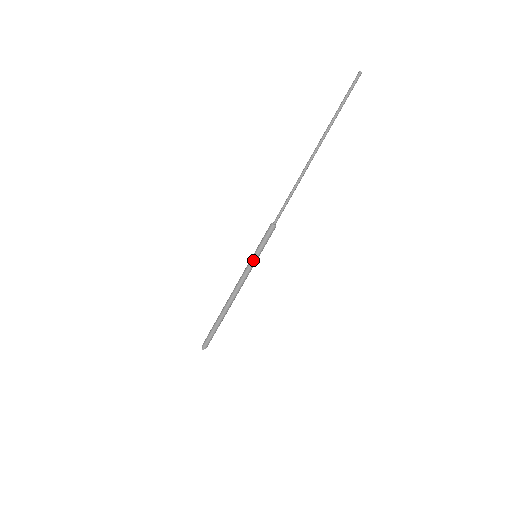
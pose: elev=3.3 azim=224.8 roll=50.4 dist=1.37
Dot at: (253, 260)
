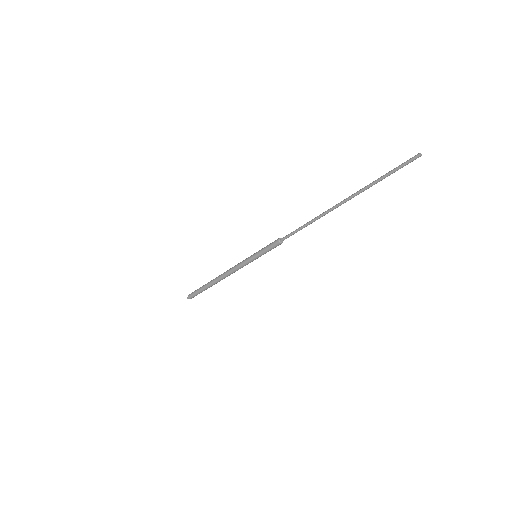
Dot at: occluded
